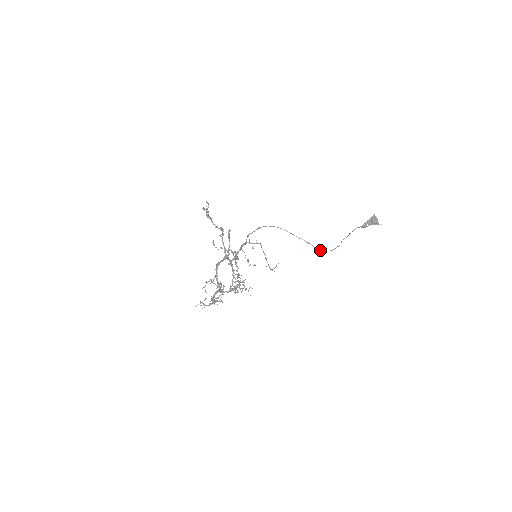
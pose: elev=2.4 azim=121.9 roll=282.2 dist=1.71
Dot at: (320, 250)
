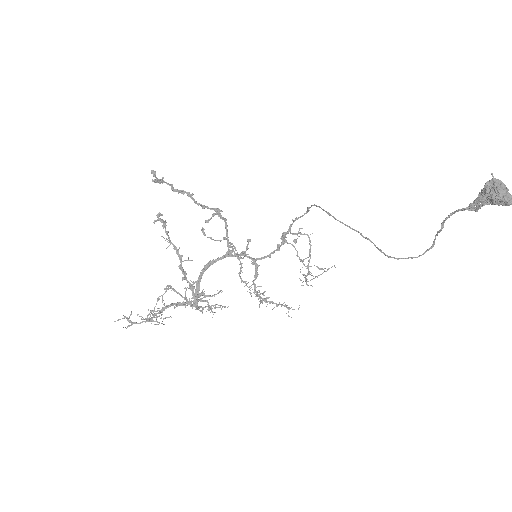
Dot at: (387, 255)
